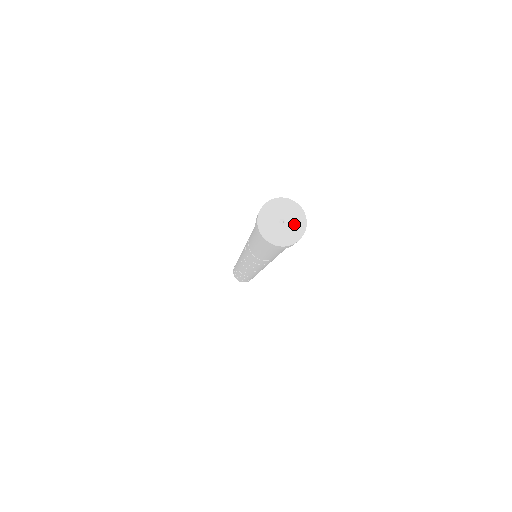
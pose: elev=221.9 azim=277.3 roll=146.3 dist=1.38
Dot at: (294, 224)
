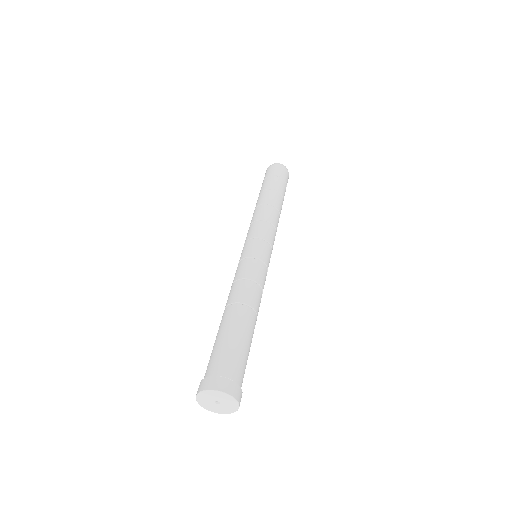
Dot at: (228, 404)
